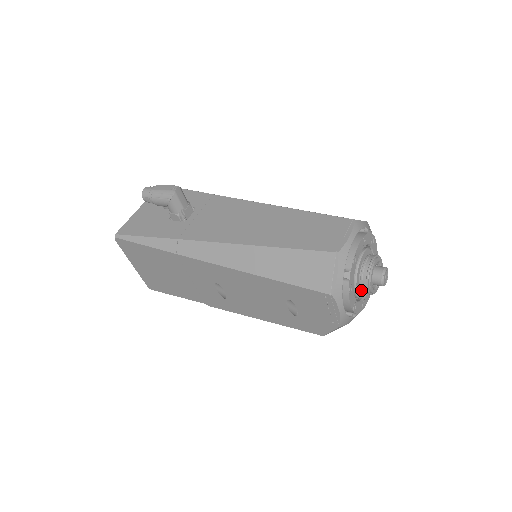
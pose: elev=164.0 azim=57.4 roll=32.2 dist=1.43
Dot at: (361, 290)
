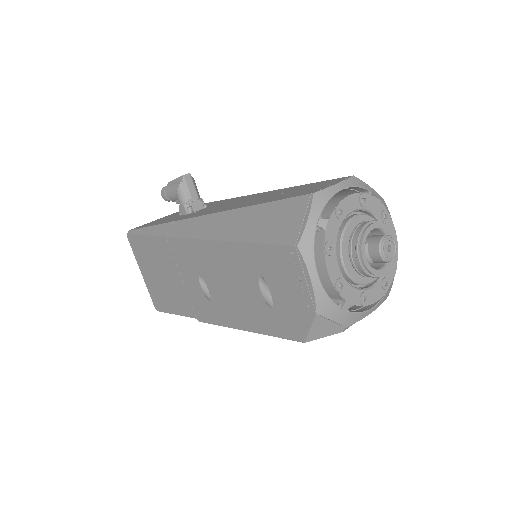
Dot at: (351, 262)
